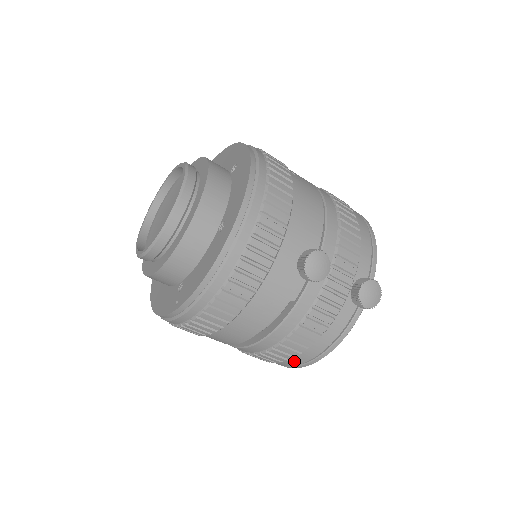
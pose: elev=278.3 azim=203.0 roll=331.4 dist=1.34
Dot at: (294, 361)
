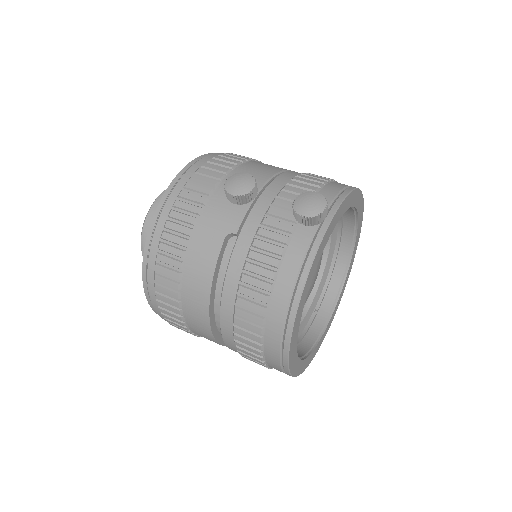
Dot at: (272, 331)
